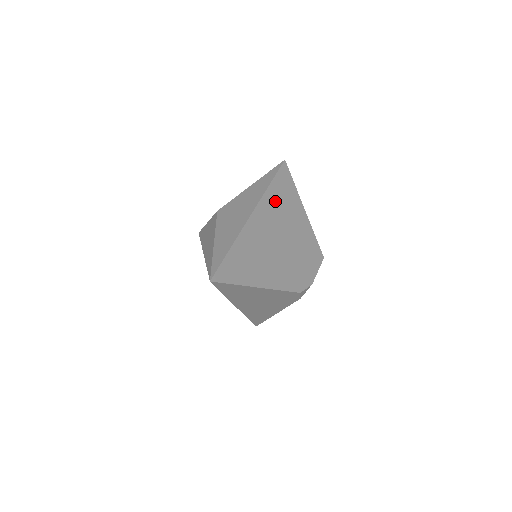
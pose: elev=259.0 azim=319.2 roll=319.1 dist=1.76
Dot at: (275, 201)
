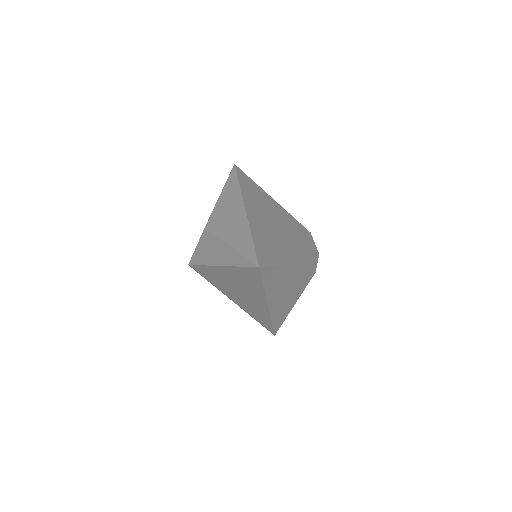
Dot at: (252, 196)
